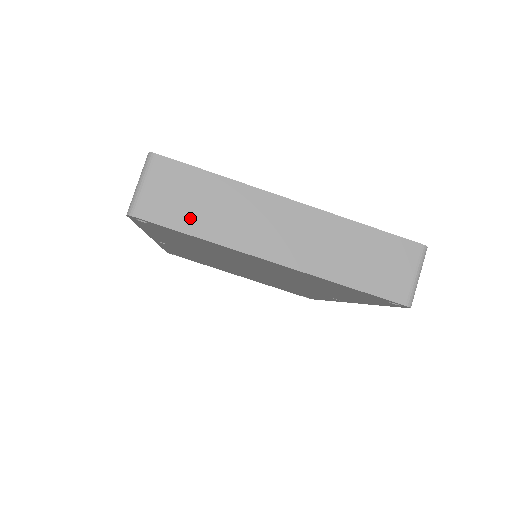
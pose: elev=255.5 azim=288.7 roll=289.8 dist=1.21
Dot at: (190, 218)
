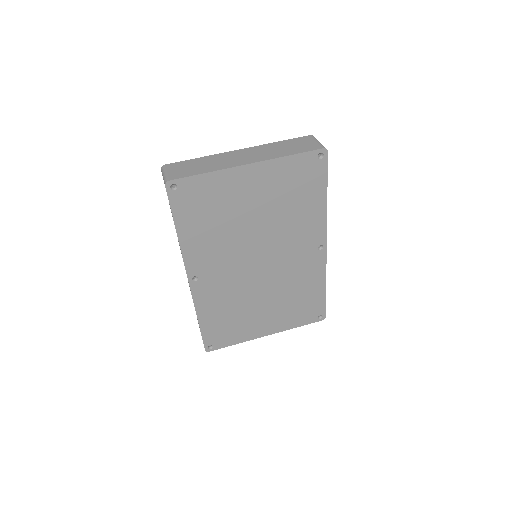
Dot at: (197, 171)
